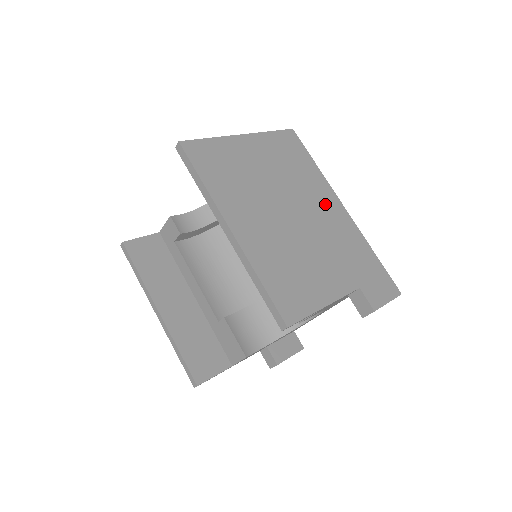
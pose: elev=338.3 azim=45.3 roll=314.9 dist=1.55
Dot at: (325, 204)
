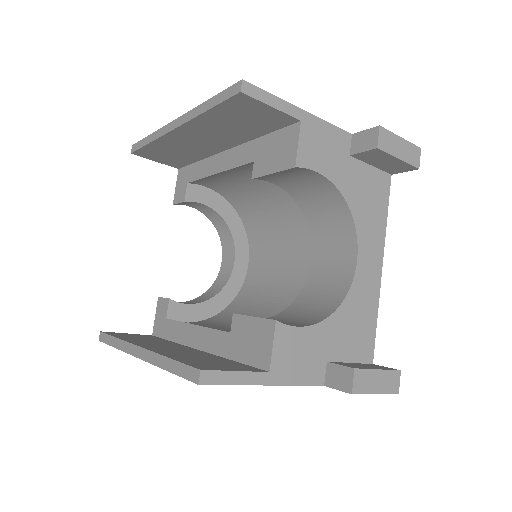
Dot at: occluded
